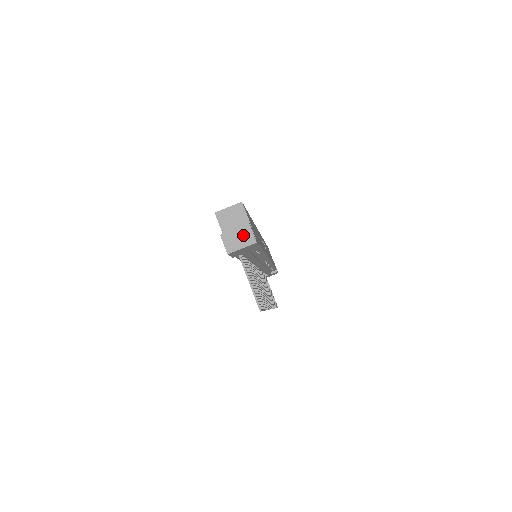
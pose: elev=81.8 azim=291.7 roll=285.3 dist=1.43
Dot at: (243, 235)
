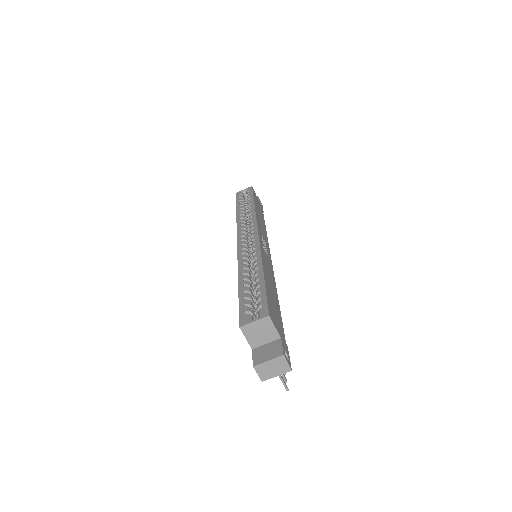
Dot at: (277, 365)
